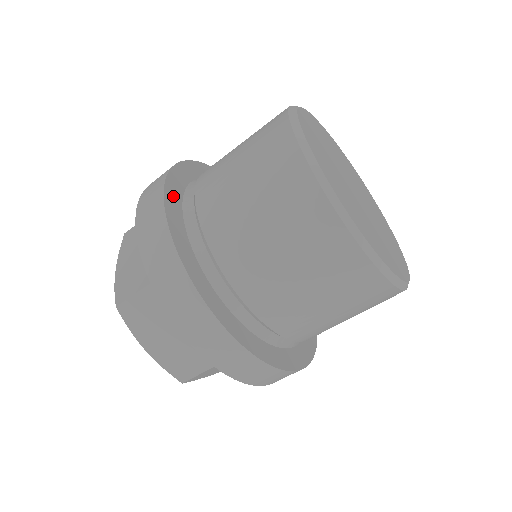
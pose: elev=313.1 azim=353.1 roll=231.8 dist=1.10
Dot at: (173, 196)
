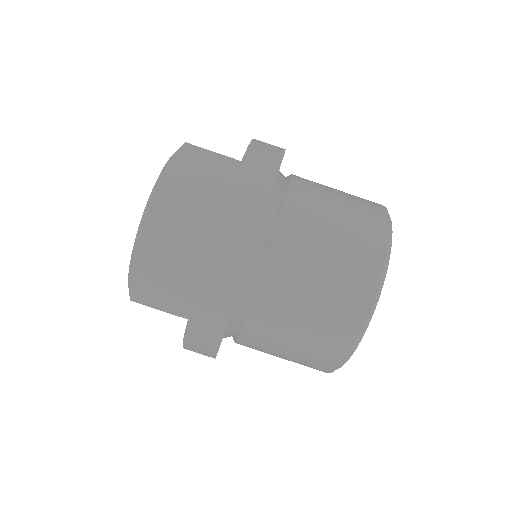
Dot at: occluded
